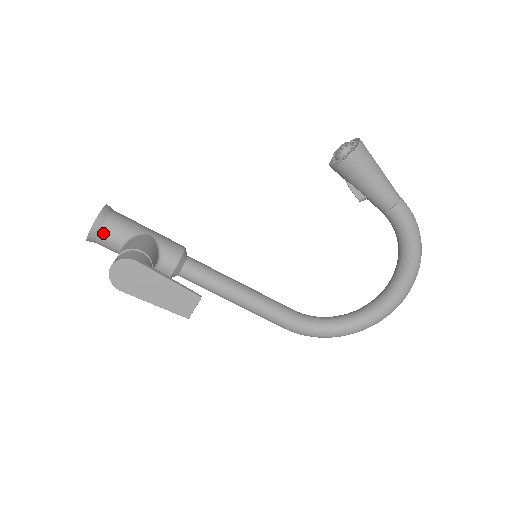
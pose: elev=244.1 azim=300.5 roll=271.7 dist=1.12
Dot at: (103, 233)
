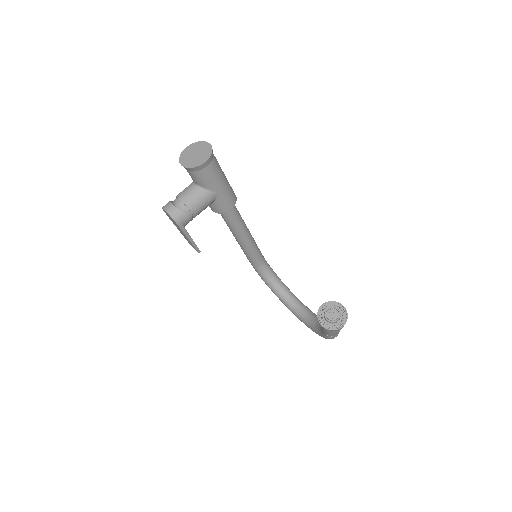
Dot at: (189, 172)
